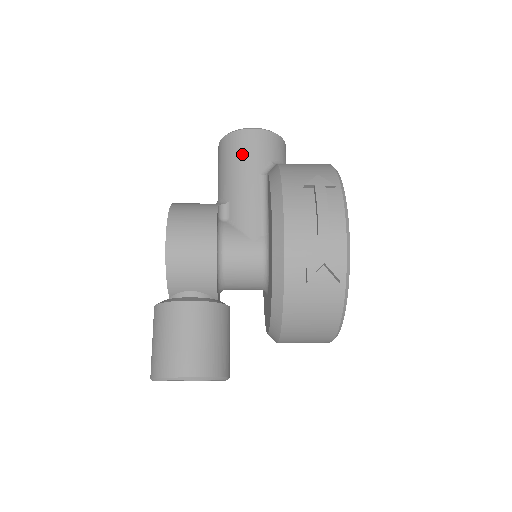
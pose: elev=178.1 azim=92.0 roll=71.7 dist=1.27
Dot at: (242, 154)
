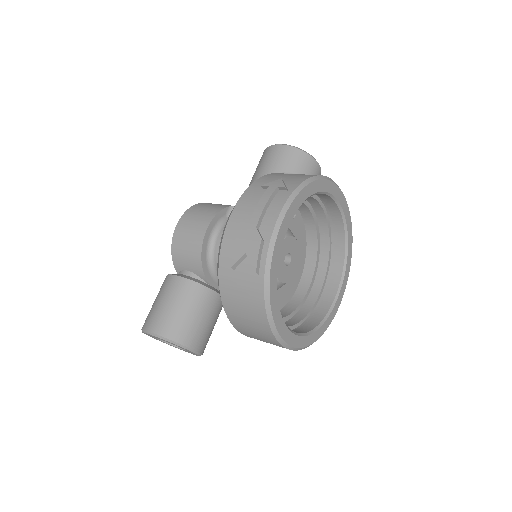
Dot at: (263, 165)
